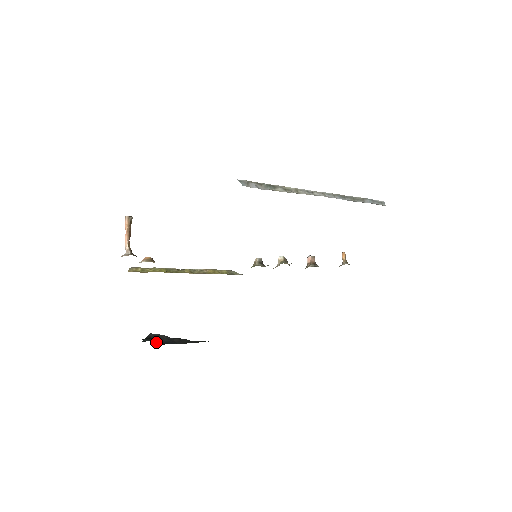
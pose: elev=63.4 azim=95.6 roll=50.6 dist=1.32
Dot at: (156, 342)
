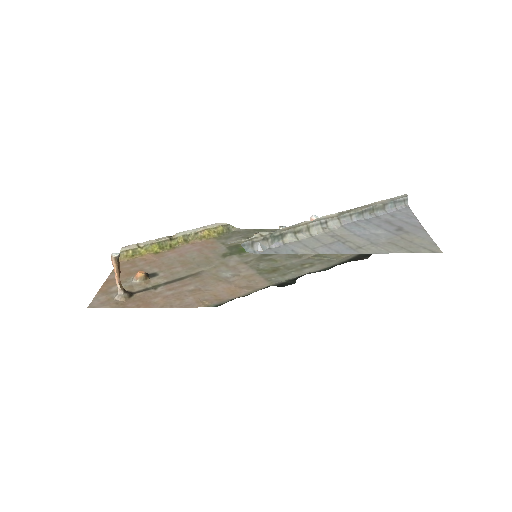
Dot at: occluded
